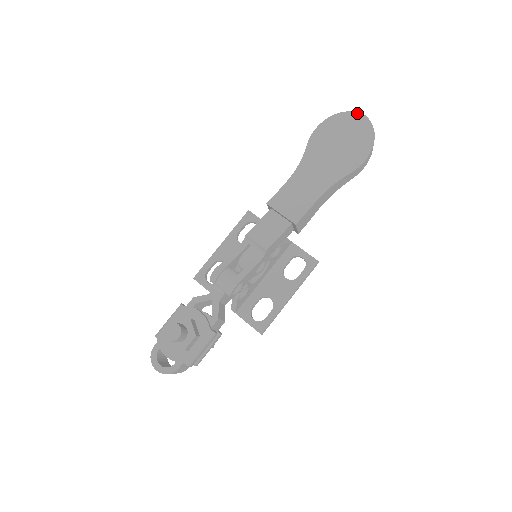
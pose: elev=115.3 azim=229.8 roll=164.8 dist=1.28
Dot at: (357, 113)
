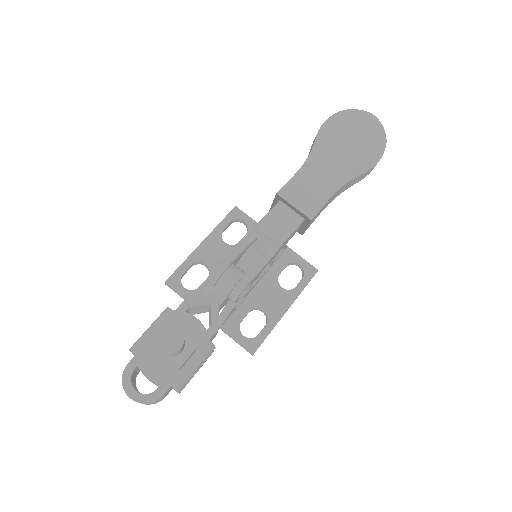
Dot at: (367, 113)
